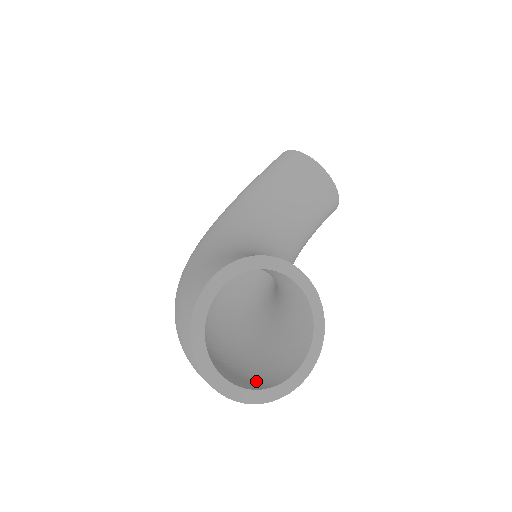
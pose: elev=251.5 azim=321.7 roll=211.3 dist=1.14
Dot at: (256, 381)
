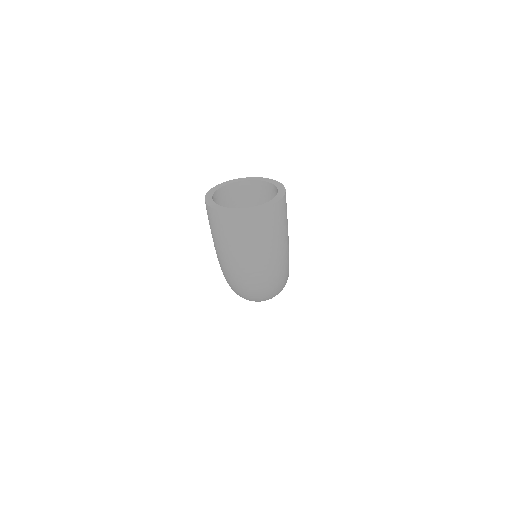
Dot at: occluded
